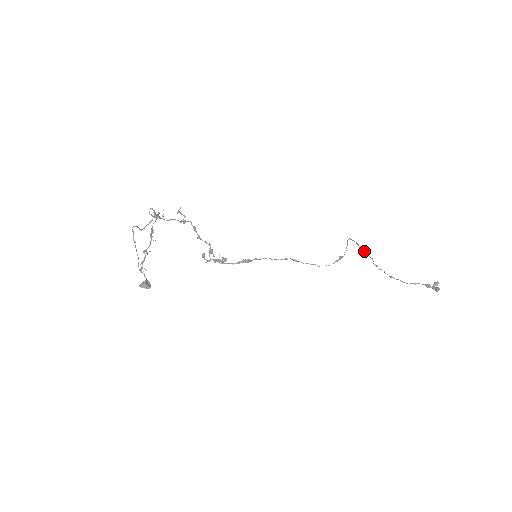
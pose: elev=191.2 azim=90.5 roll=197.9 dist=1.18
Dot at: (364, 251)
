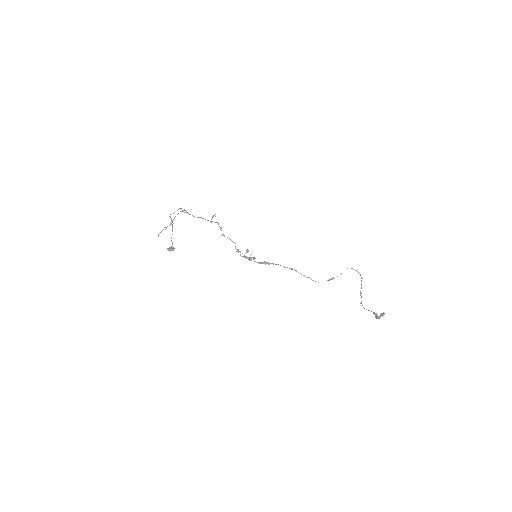
Dot at: (361, 281)
